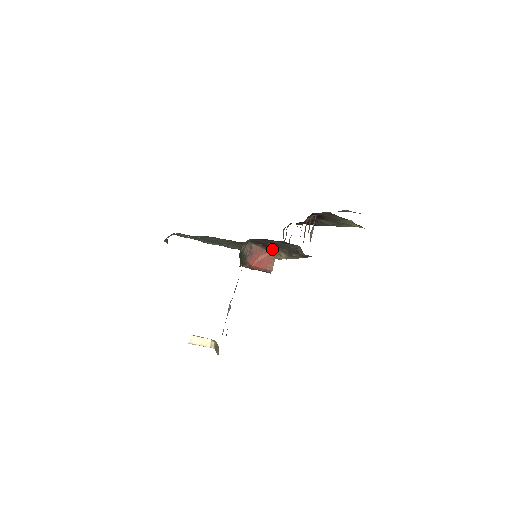
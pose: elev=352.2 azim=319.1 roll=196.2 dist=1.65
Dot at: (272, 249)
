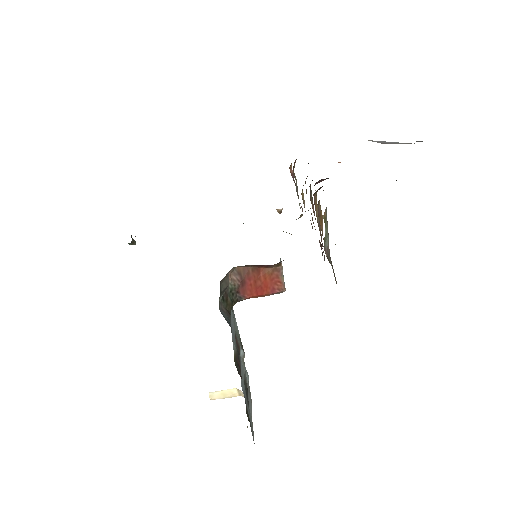
Dot at: (272, 265)
